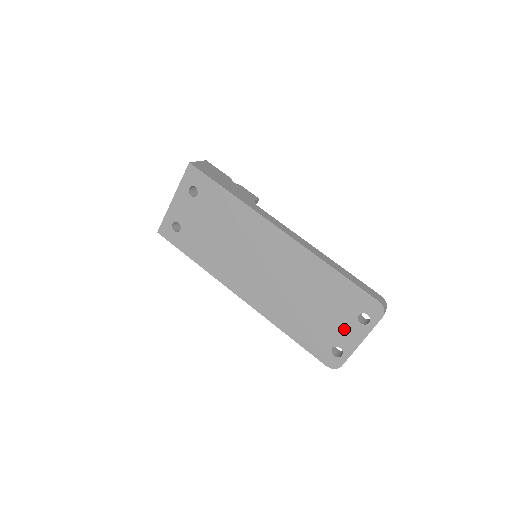
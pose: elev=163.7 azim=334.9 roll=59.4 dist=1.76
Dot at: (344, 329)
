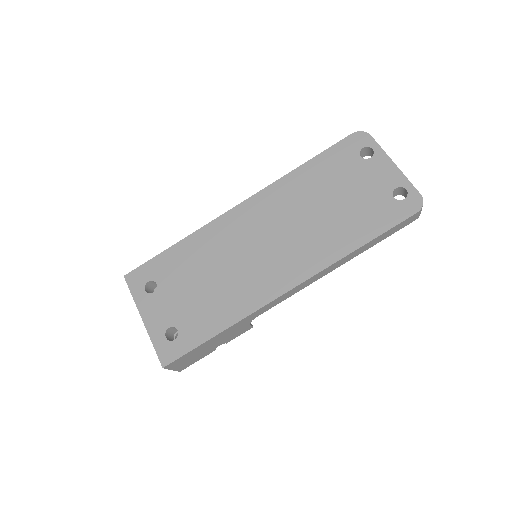
Dot at: (373, 177)
